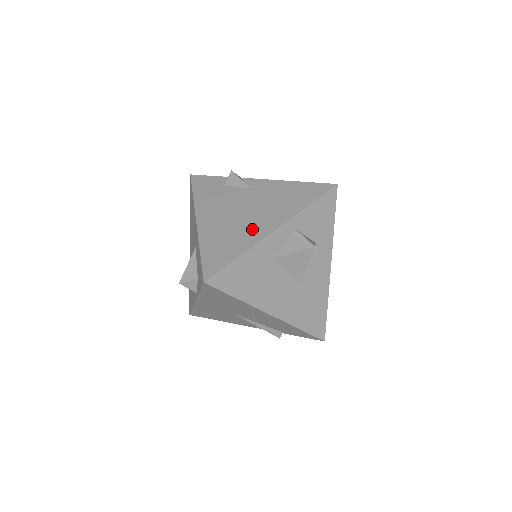
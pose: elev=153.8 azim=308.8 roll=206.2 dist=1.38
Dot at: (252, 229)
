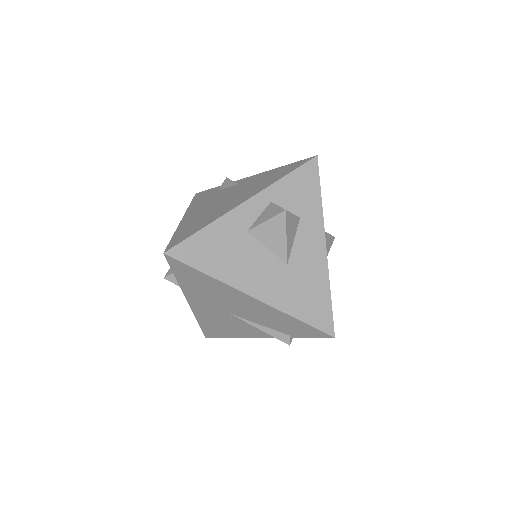
Dot at: (225, 207)
